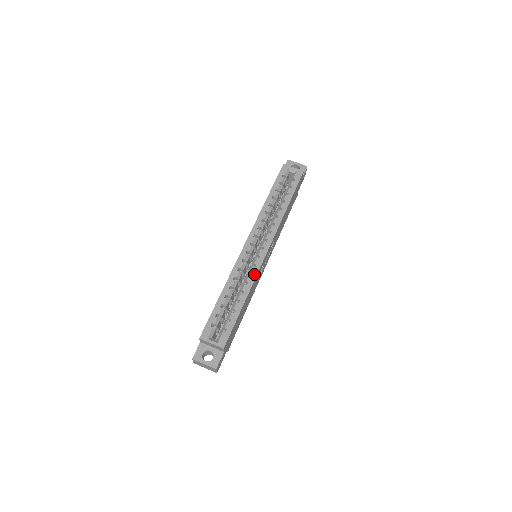
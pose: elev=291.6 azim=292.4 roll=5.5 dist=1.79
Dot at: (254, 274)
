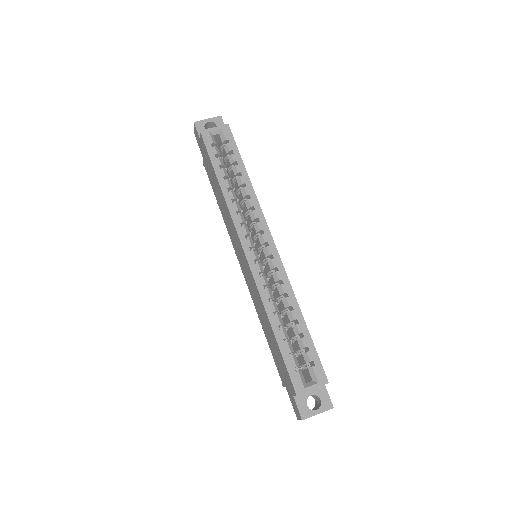
Dot at: (284, 279)
